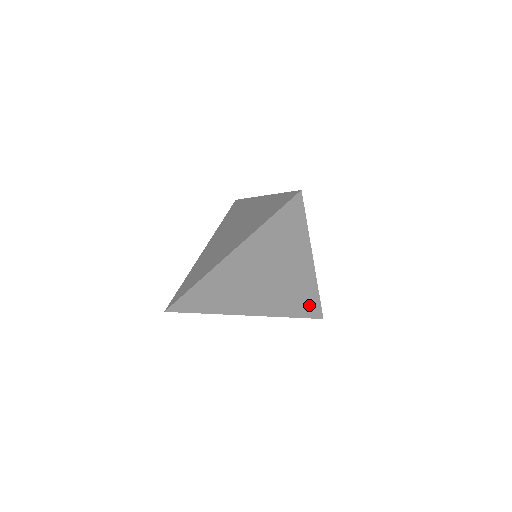
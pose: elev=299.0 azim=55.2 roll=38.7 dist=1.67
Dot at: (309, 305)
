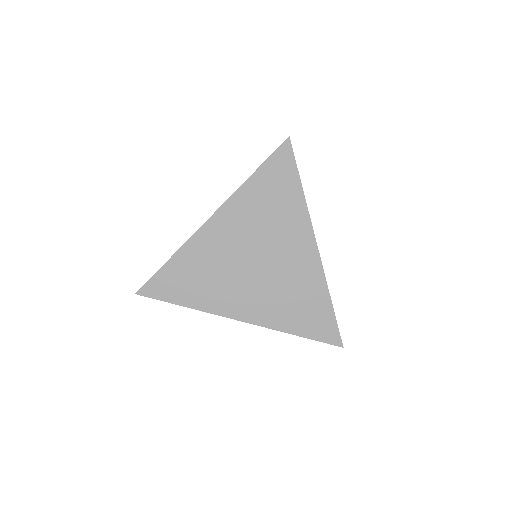
Dot at: (320, 317)
